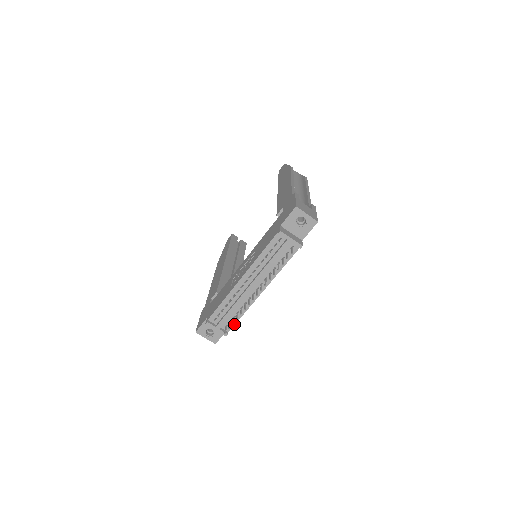
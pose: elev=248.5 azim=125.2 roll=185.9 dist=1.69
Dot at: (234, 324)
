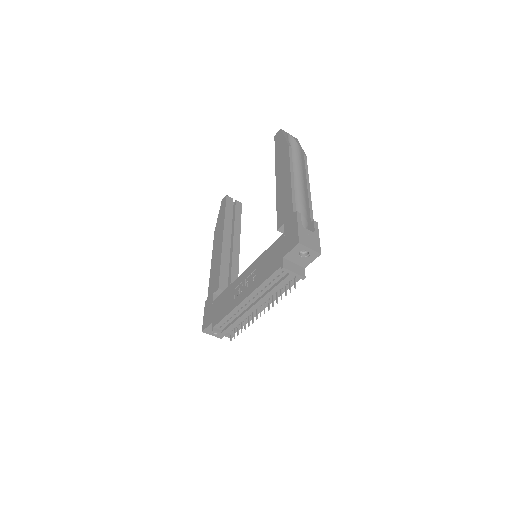
Dot at: (239, 329)
